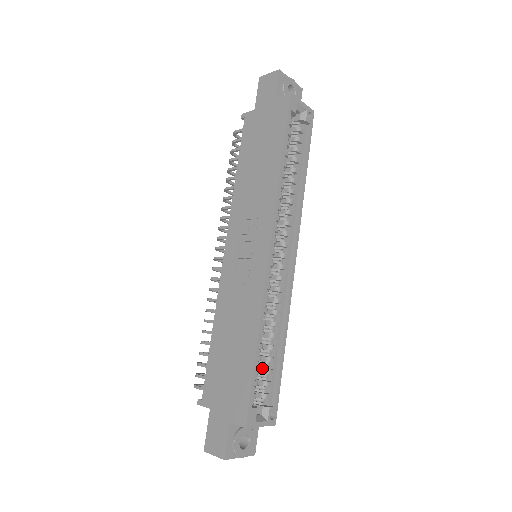
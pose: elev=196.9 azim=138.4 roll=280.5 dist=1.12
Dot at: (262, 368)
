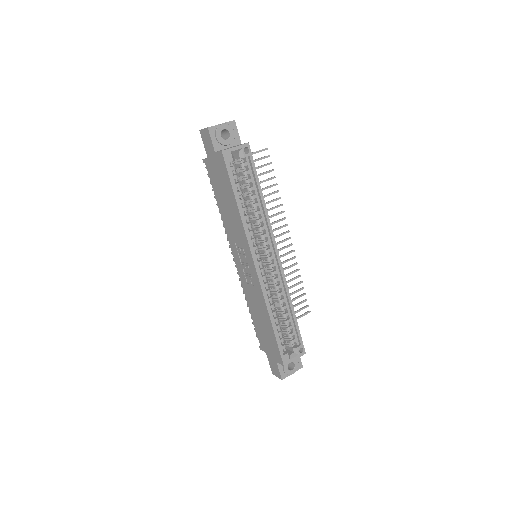
Dot at: (284, 327)
